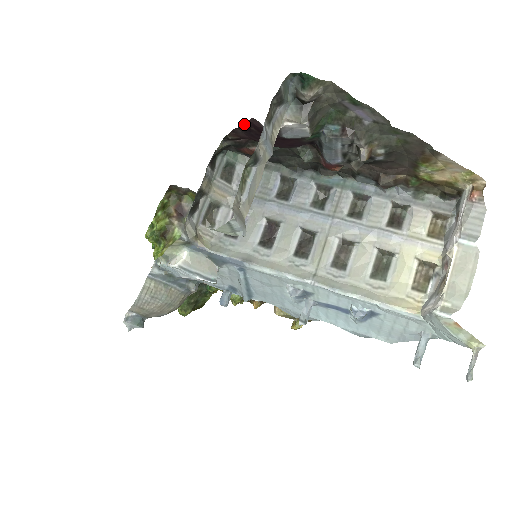
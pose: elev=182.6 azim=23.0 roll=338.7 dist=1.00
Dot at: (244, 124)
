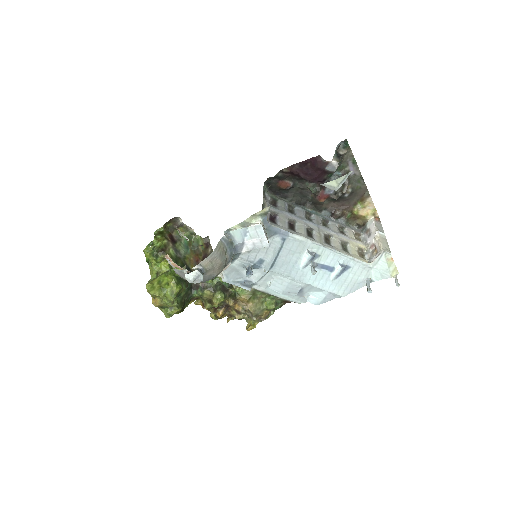
Dot at: (308, 160)
